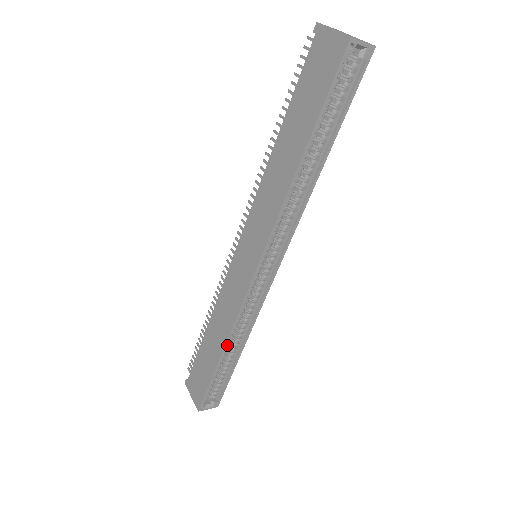
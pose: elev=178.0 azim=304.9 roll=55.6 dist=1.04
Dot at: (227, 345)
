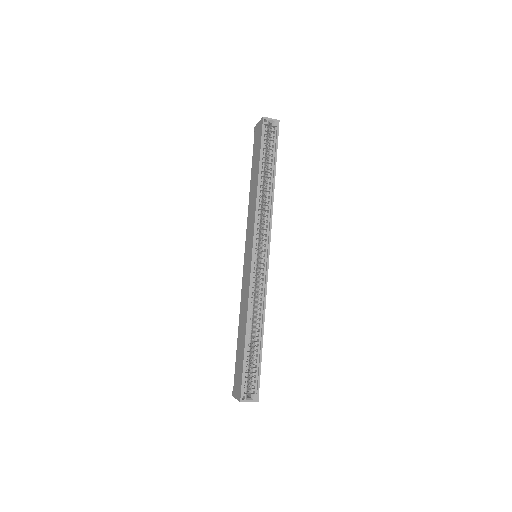
Dot at: (249, 326)
